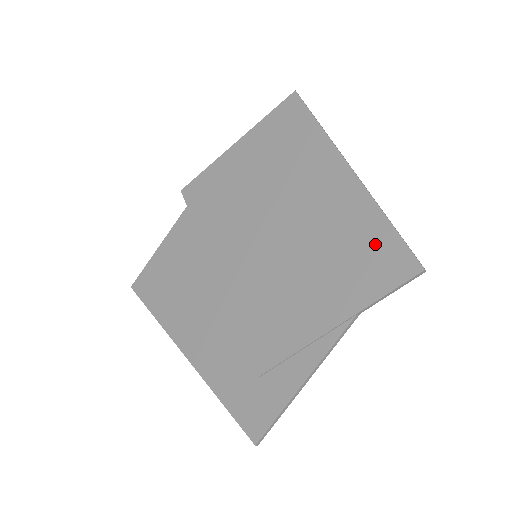
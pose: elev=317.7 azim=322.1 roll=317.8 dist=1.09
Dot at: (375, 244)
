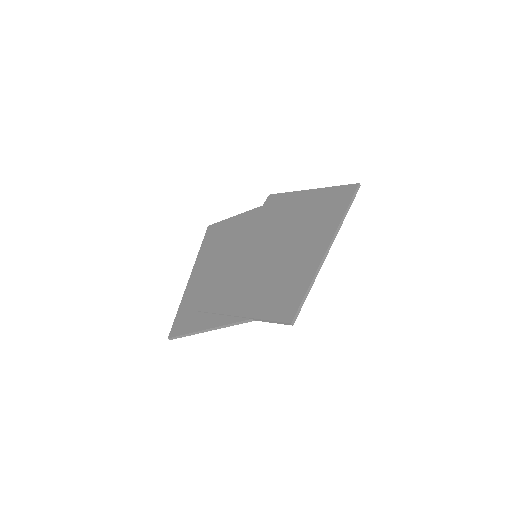
Dot at: (292, 293)
